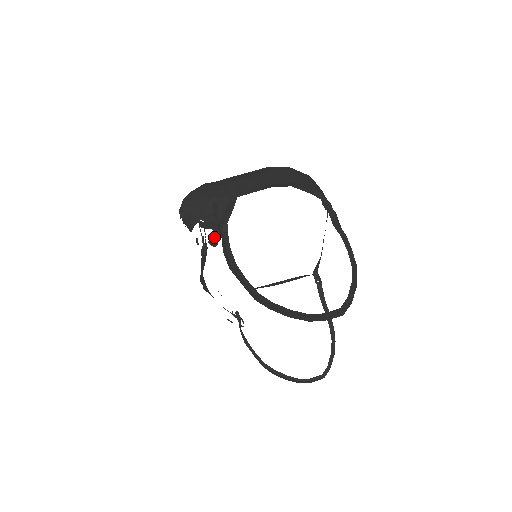
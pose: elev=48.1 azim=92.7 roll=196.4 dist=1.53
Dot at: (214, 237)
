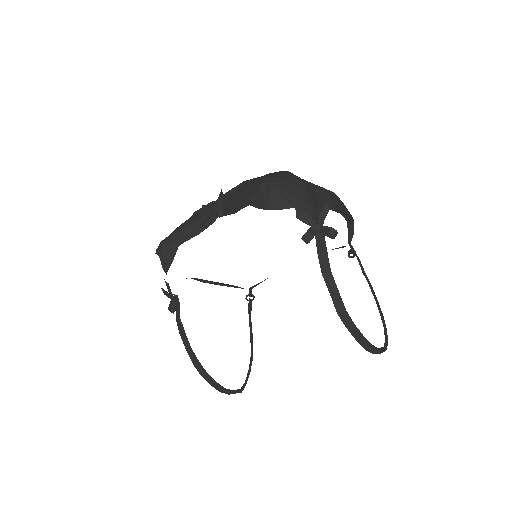
Dot at: (313, 235)
